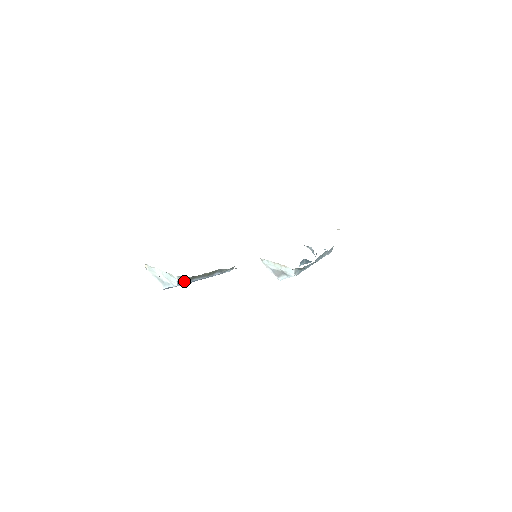
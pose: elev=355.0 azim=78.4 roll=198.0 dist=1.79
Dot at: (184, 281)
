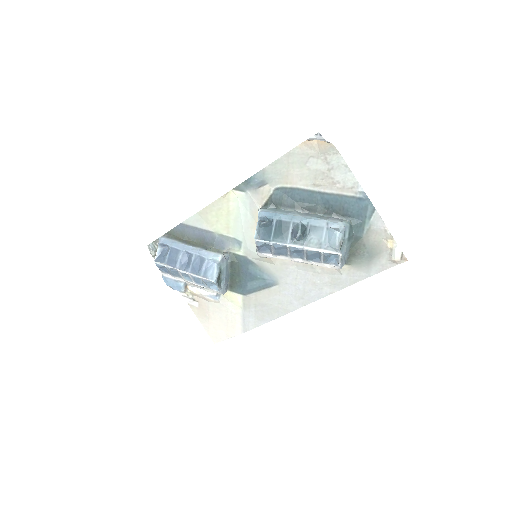
Dot at: (166, 238)
